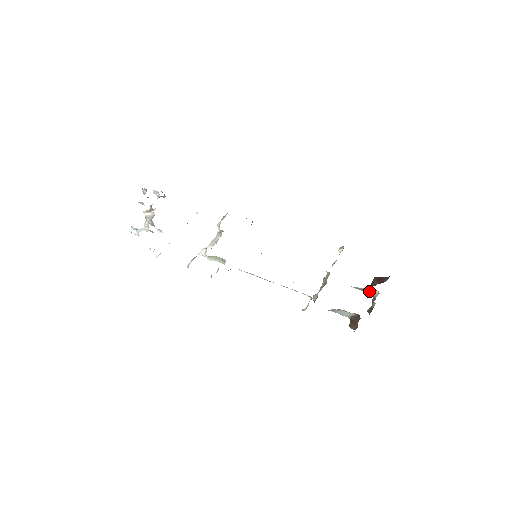
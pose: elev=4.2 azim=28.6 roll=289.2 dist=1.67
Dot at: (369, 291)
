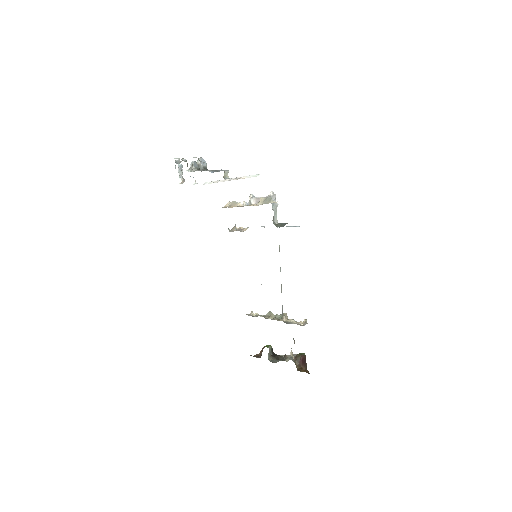
Dot at: occluded
